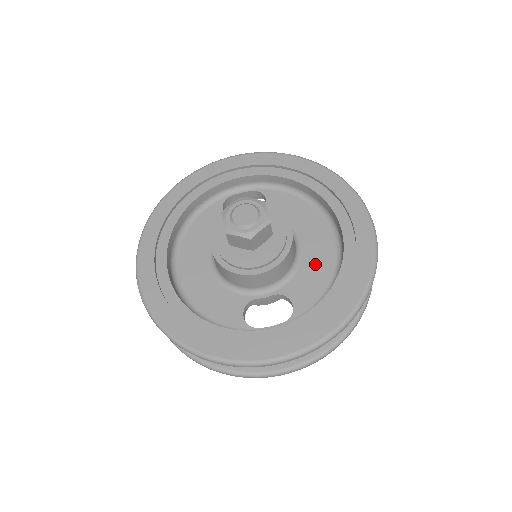
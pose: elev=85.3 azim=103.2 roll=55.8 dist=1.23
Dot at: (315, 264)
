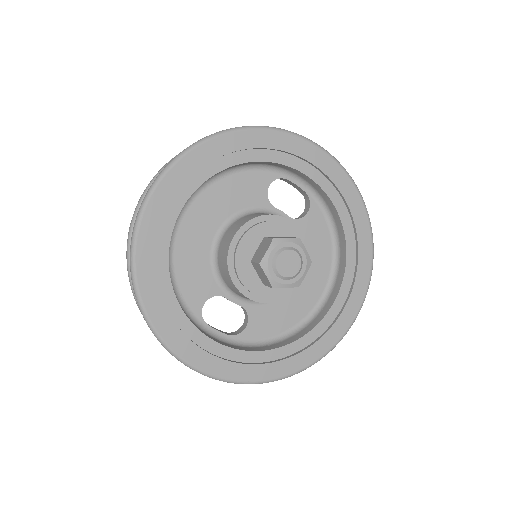
Dot at: (290, 307)
